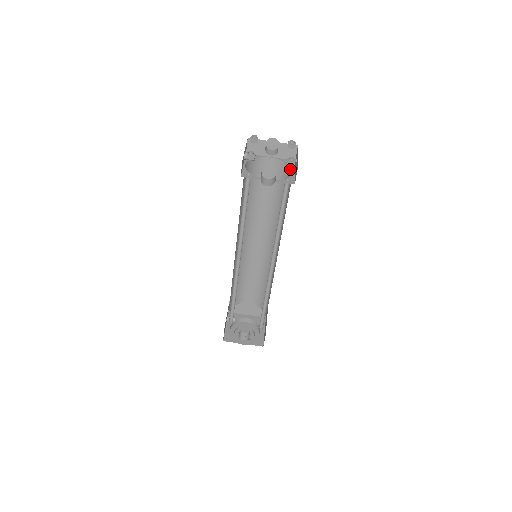
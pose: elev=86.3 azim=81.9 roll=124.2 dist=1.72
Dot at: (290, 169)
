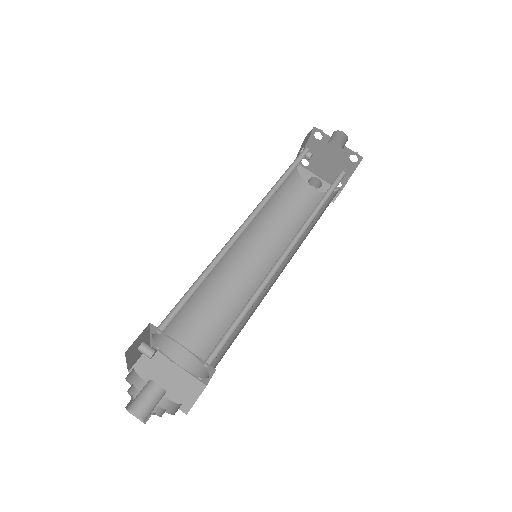
Dot at: (334, 193)
